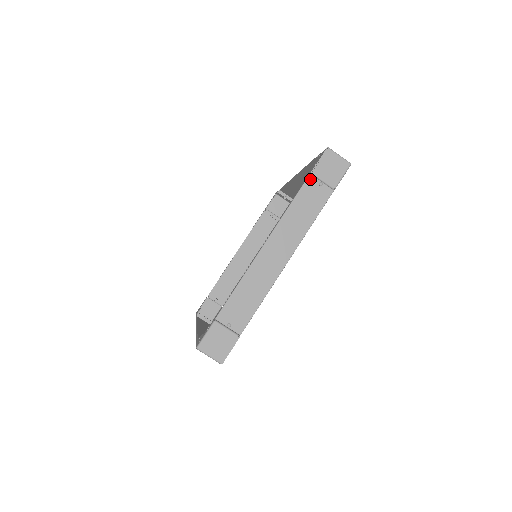
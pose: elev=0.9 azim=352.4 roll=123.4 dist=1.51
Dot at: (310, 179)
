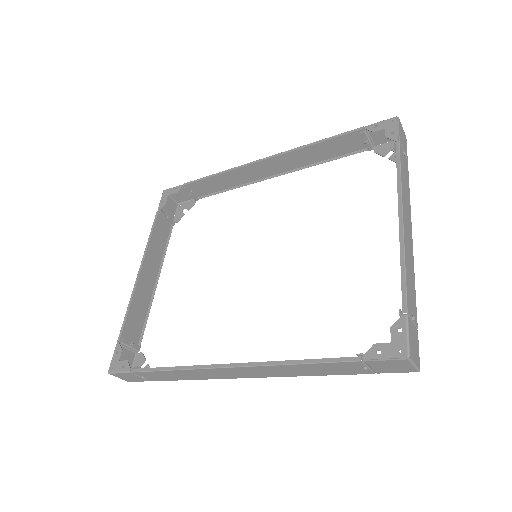
Dot at: (400, 146)
